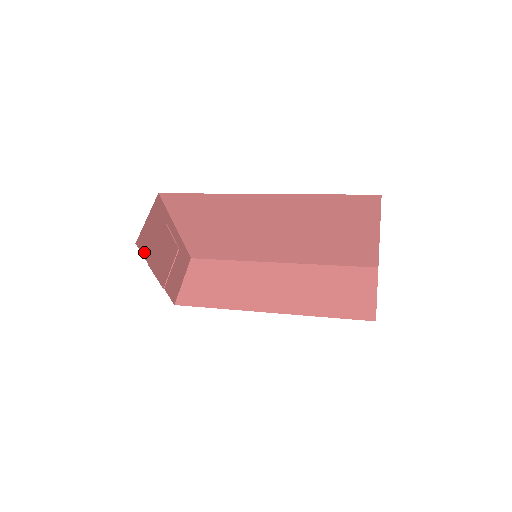
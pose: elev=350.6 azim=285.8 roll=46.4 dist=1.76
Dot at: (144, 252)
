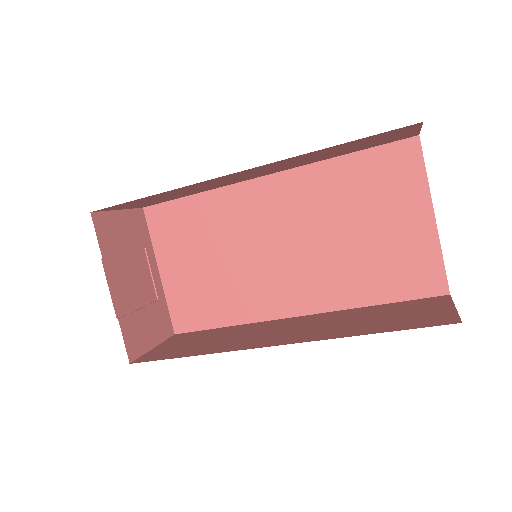
Dot at: (100, 237)
